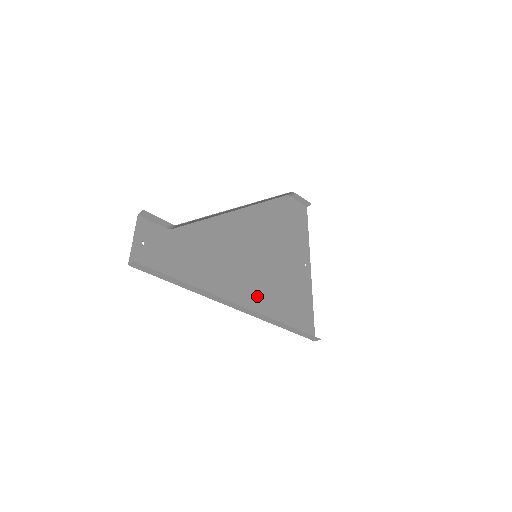
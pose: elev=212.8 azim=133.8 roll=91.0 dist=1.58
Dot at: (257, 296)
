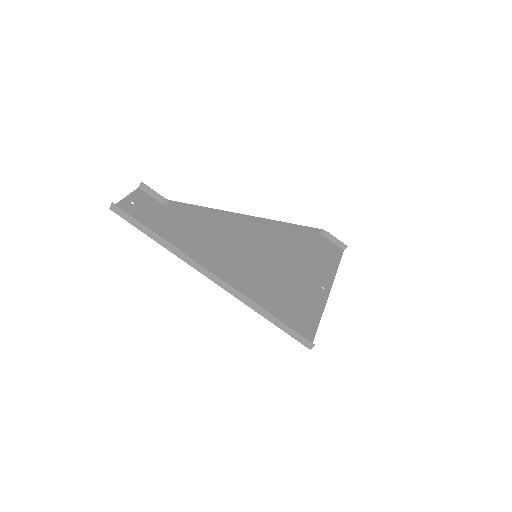
Dot at: (243, 282)
